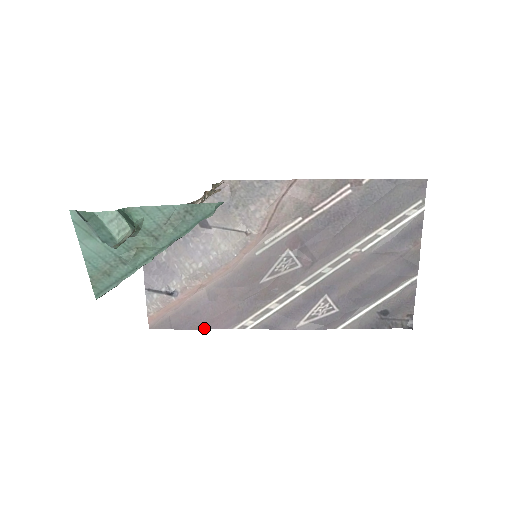
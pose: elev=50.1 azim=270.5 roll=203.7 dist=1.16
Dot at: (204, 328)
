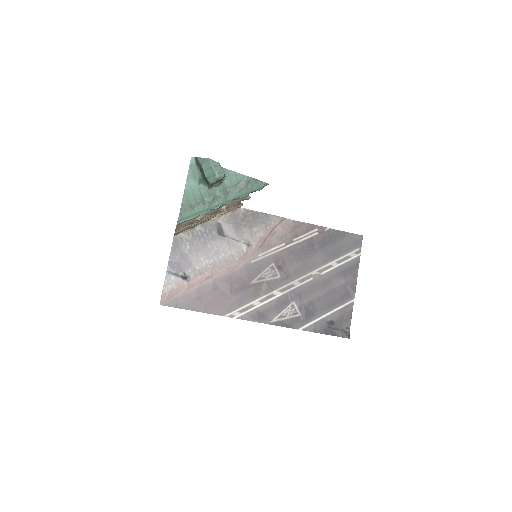
Dot at: (202, 311)
